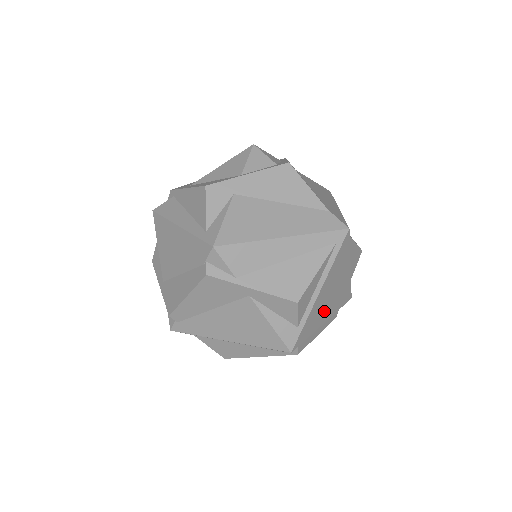
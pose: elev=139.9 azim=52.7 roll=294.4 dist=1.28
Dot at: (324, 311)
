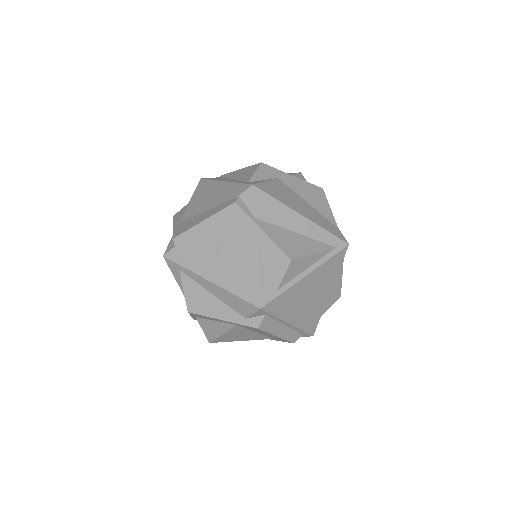
Dot at: (296, 308)
